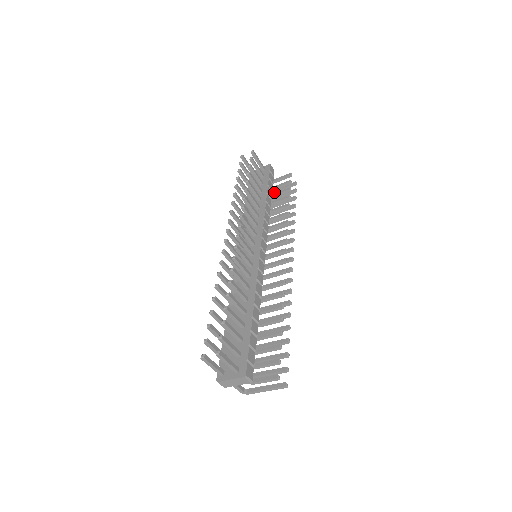
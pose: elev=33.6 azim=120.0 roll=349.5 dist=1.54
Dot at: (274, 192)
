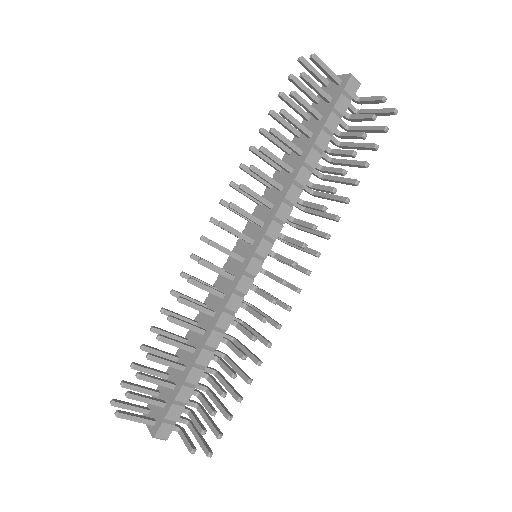
Dot at: occluded
